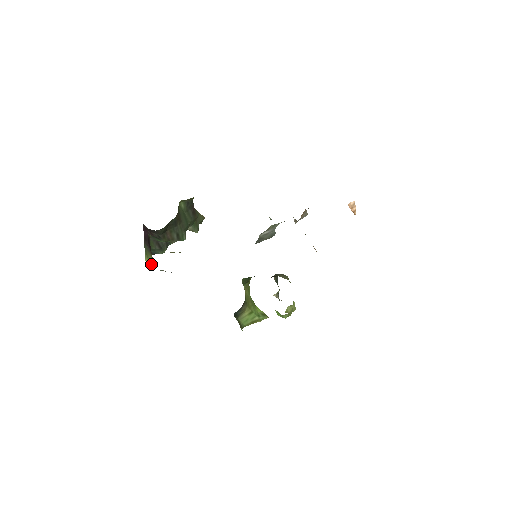
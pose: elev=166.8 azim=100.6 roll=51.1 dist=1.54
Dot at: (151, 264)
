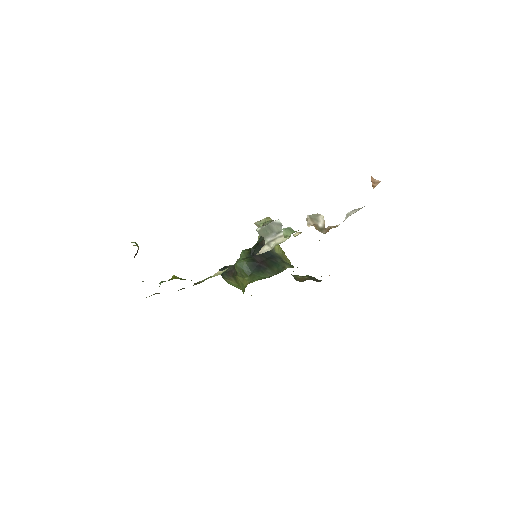
Dot at: occluded
